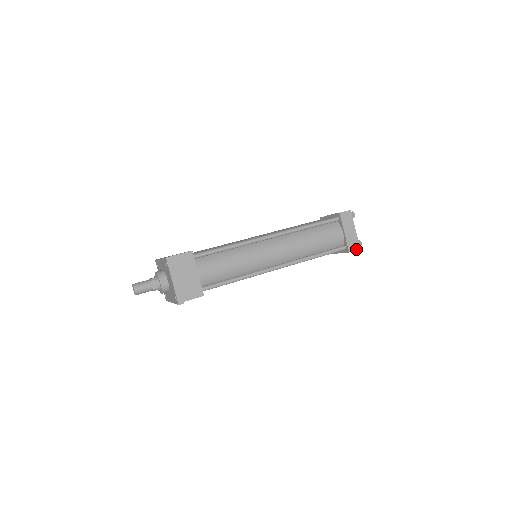
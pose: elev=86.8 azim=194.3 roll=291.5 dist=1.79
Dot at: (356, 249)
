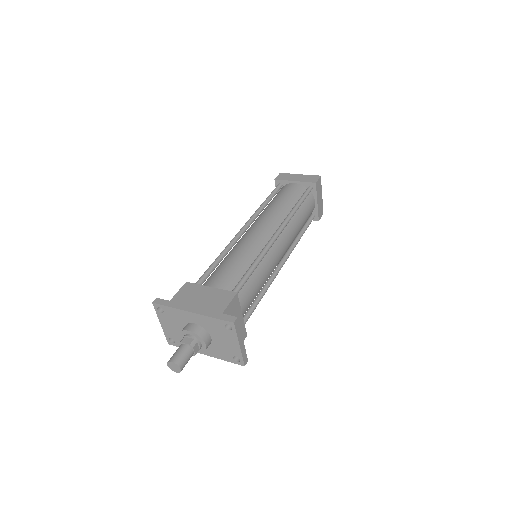
Dot at: occluded
